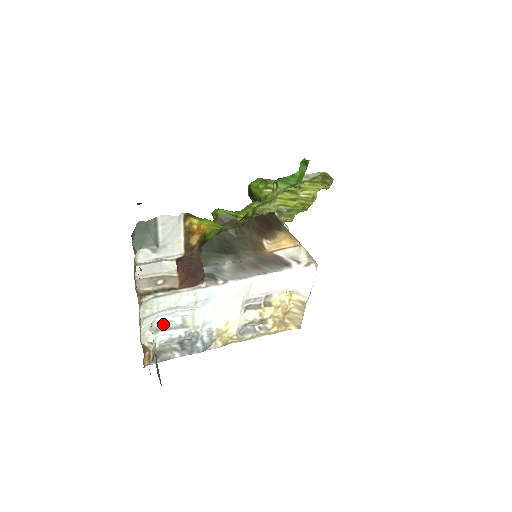
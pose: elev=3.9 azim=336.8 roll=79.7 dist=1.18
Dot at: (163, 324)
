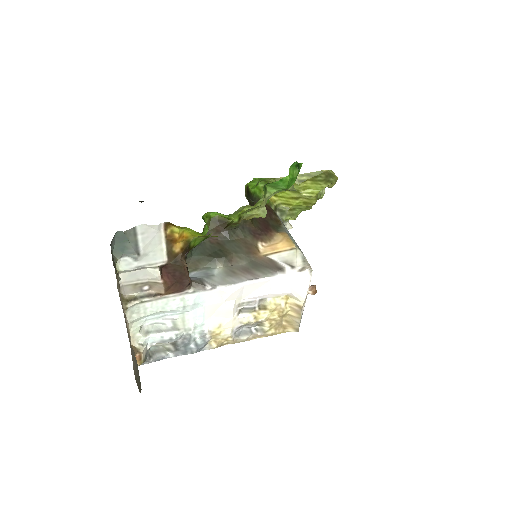
Dot at: (154, 326)
